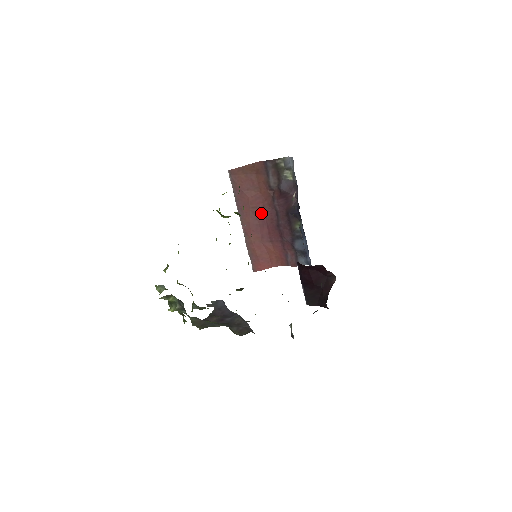
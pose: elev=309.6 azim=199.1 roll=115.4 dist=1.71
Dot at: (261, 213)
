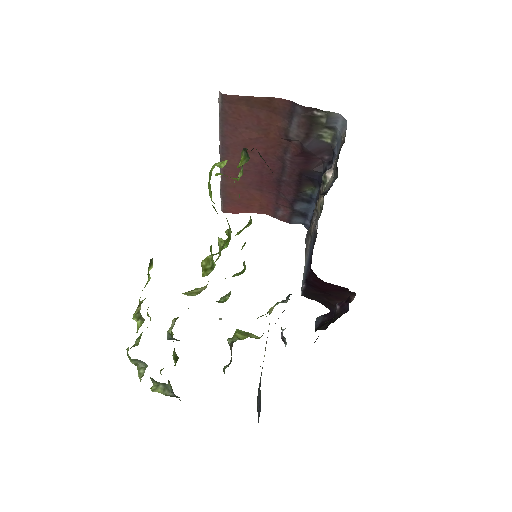
Dot at: (258, 160)
